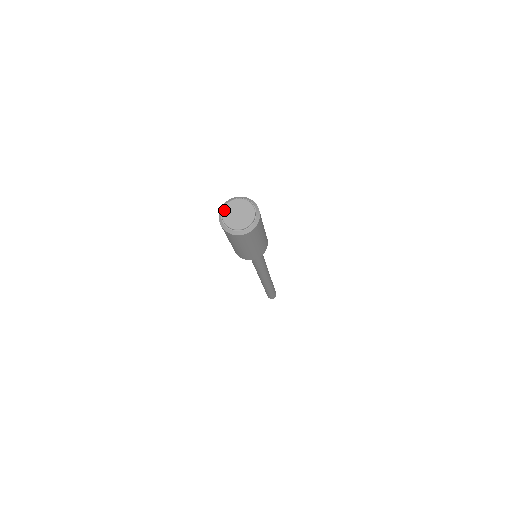
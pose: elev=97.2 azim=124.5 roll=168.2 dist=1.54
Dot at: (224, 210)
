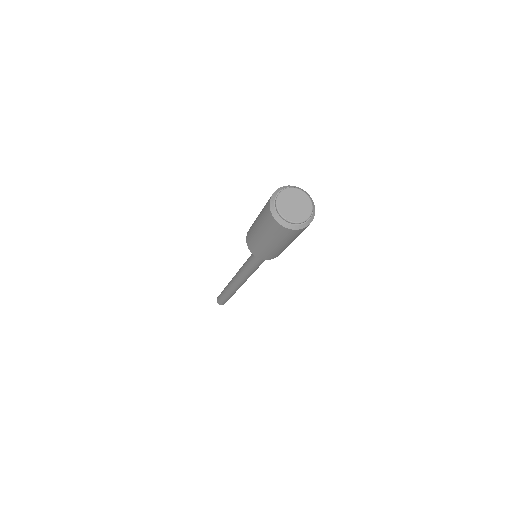
Dot at: (279, 197)
